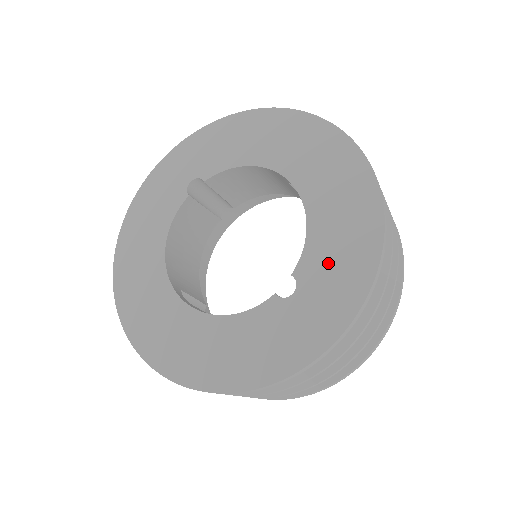
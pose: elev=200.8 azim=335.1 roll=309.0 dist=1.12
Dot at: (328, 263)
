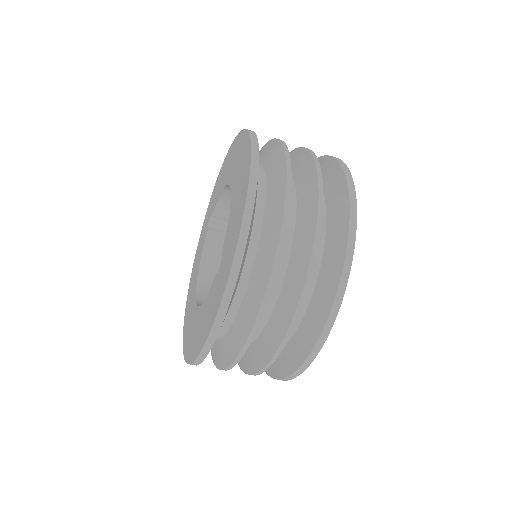
Dot at: (231, 233)
